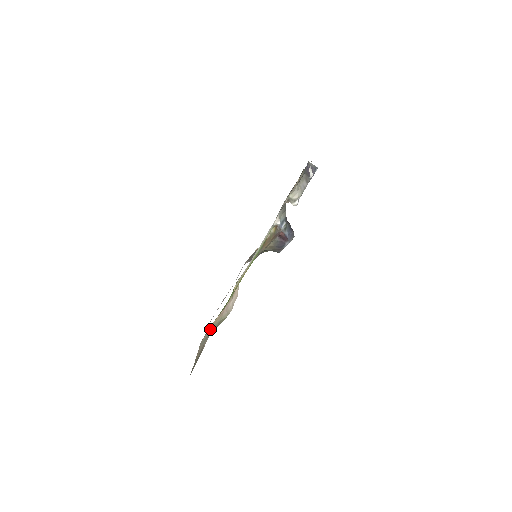
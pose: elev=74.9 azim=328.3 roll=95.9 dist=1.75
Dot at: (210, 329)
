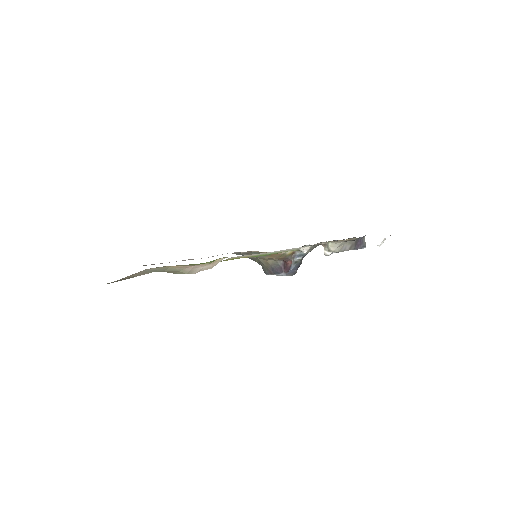
Dot at: (164, 268)
